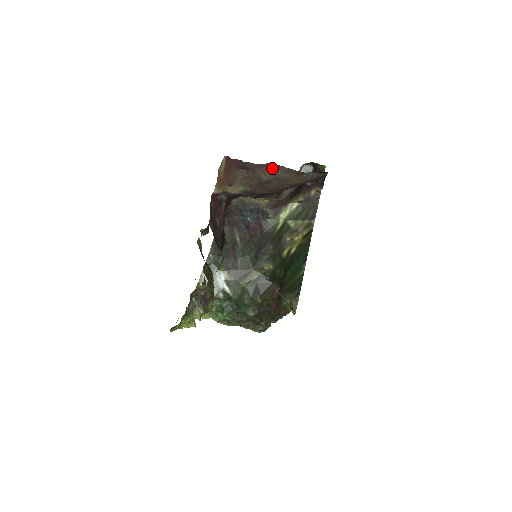
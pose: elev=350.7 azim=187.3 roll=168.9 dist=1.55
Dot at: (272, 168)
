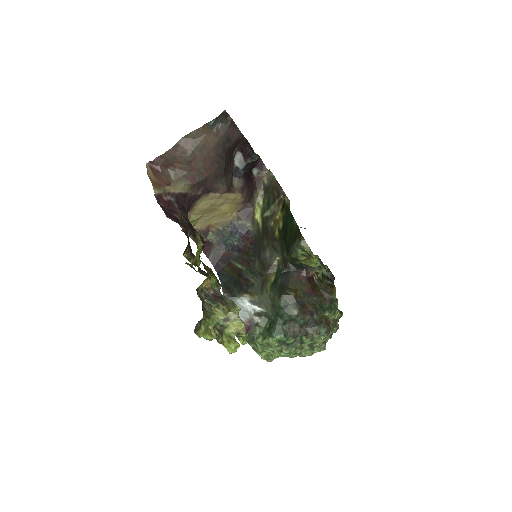
Dot at: (185, 143)
